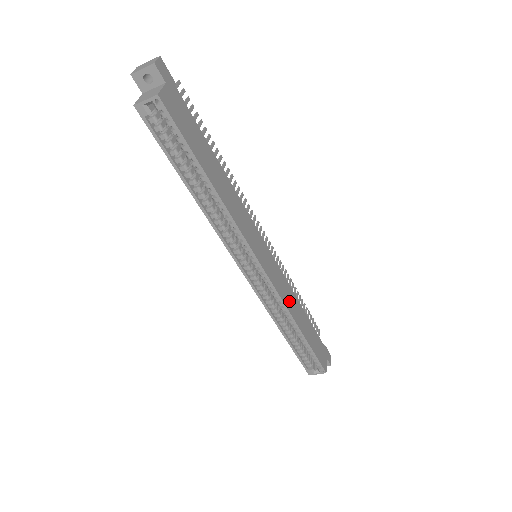
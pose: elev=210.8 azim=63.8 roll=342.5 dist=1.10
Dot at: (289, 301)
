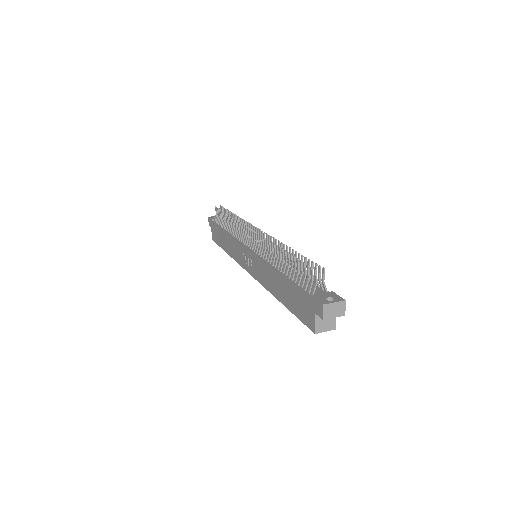
Dot at: occluded
